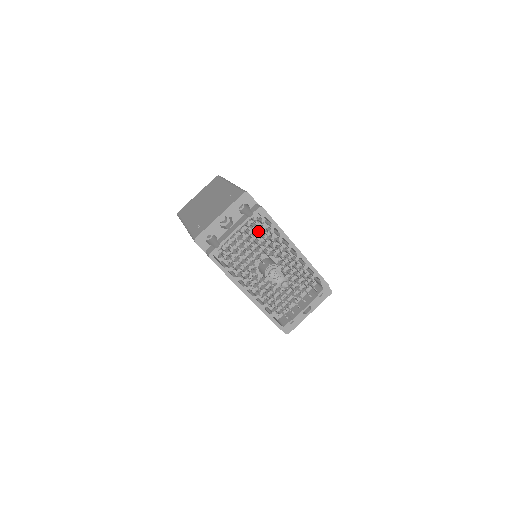
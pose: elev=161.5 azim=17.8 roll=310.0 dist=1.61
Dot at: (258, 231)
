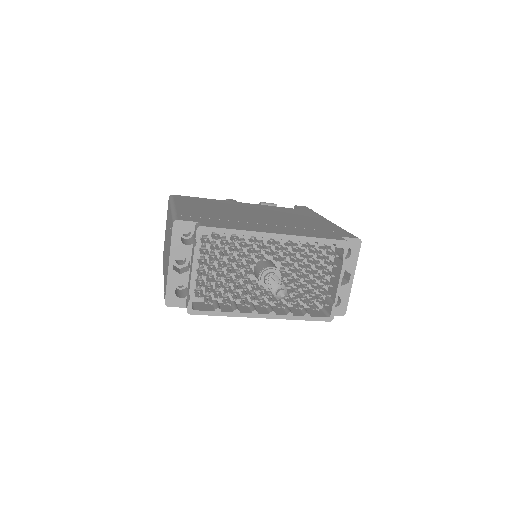
Dot at: (218, 251)
